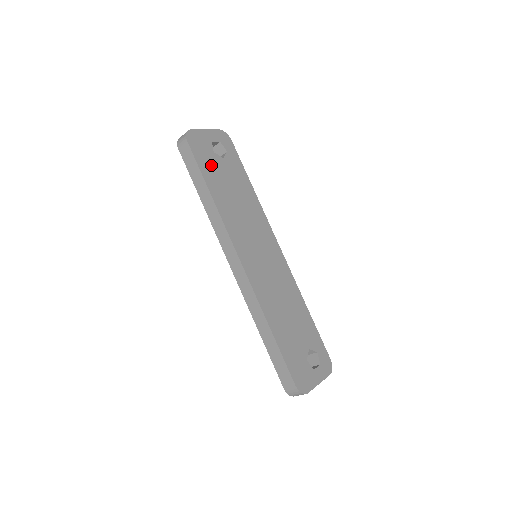
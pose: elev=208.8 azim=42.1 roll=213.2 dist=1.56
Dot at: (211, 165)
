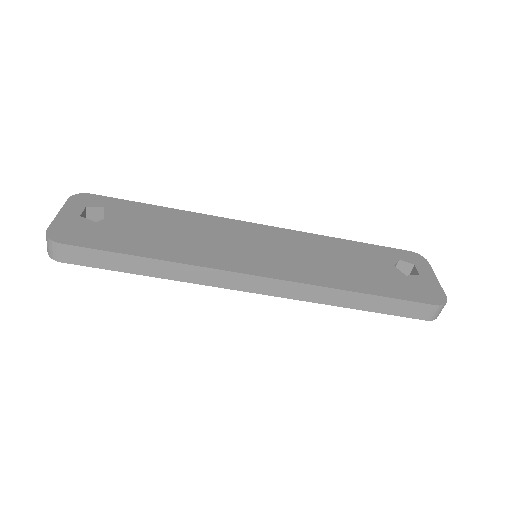
Dot at: (112, 235)
